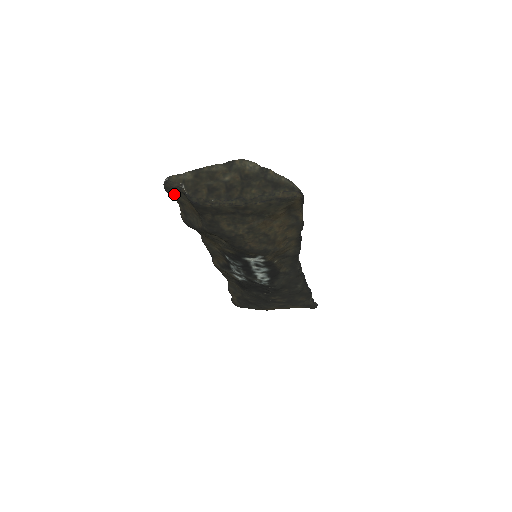
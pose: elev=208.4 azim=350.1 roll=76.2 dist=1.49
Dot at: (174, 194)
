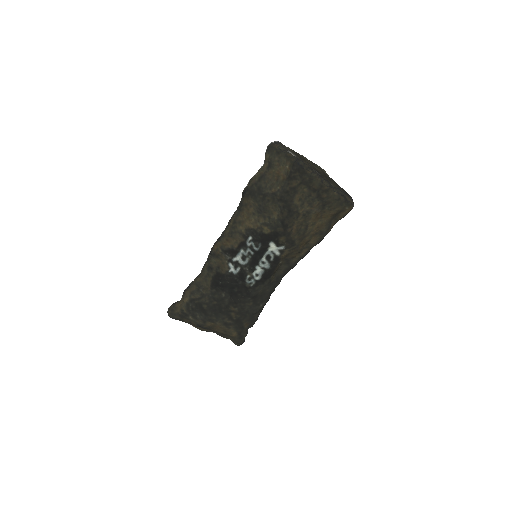
Dot at: (272, 156)
